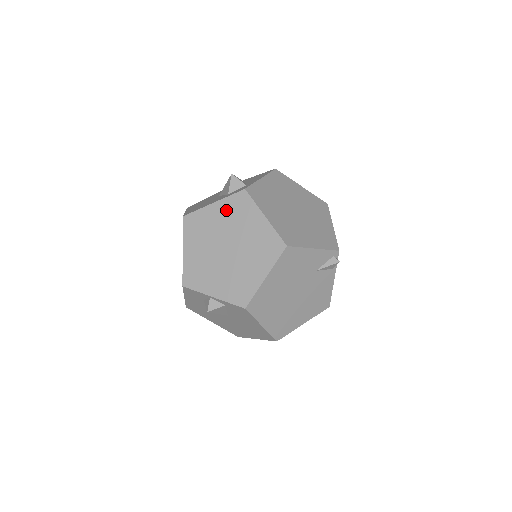
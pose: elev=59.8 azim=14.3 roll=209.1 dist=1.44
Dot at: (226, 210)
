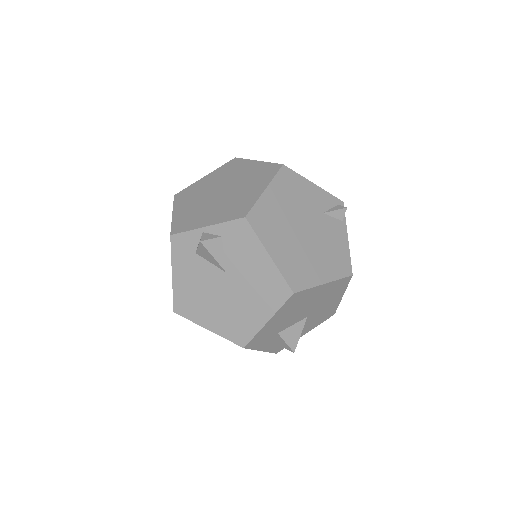
Dot at: (218, 174)
